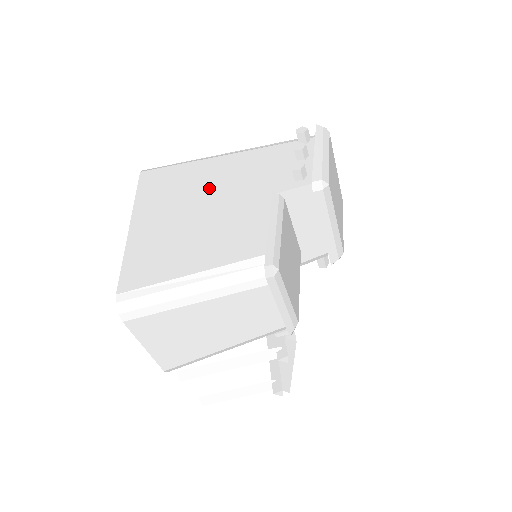
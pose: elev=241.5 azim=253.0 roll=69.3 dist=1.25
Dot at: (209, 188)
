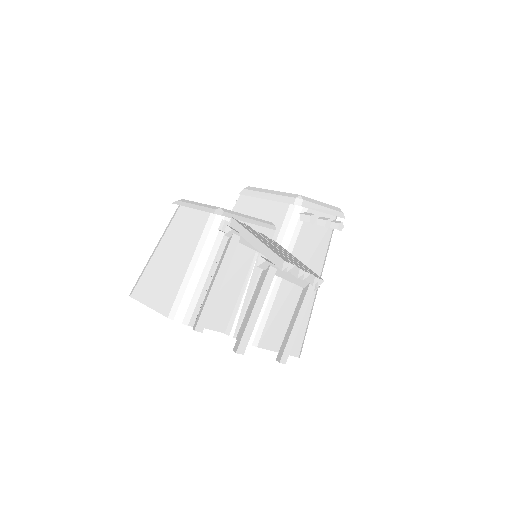
Dot at: occluded
